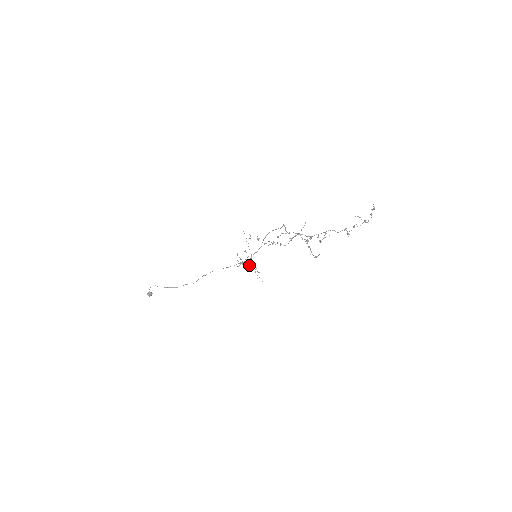
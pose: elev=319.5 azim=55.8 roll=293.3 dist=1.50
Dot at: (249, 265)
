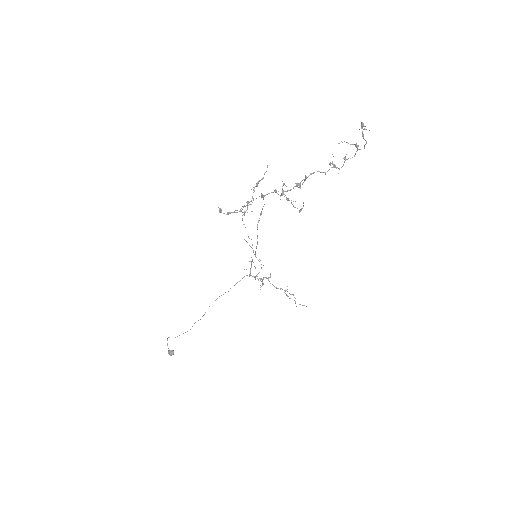
Dot at: occluded
